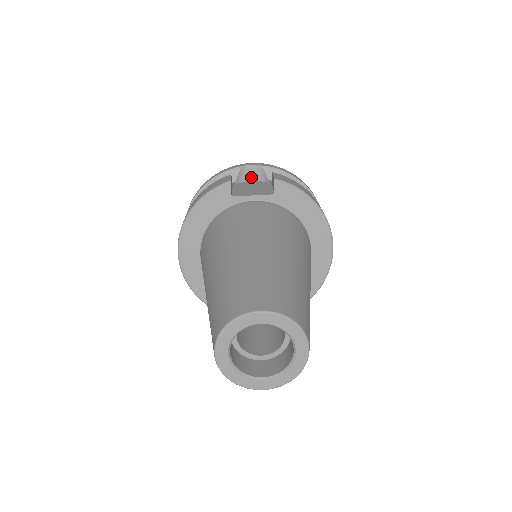
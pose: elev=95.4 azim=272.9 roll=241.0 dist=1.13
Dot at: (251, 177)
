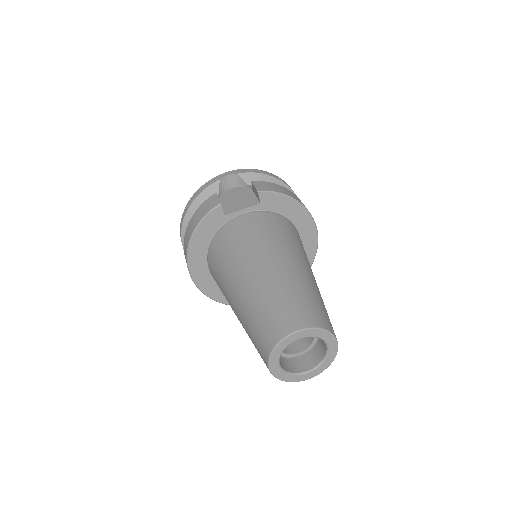
Dot at: (230, 185)
